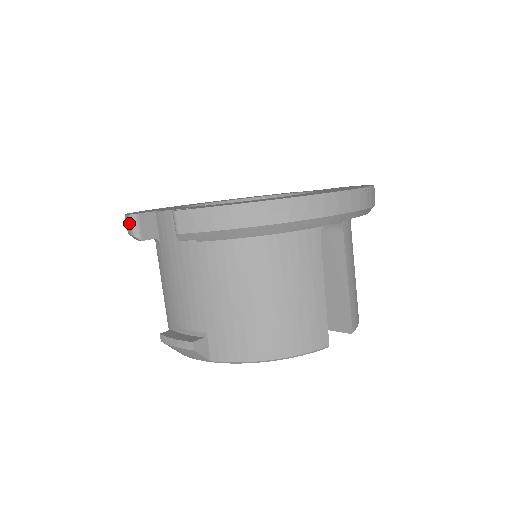
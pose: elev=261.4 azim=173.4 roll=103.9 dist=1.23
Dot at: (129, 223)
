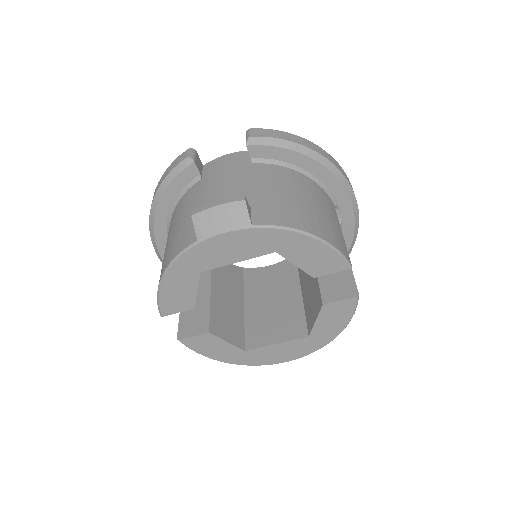
Dot at: (187, 153)
